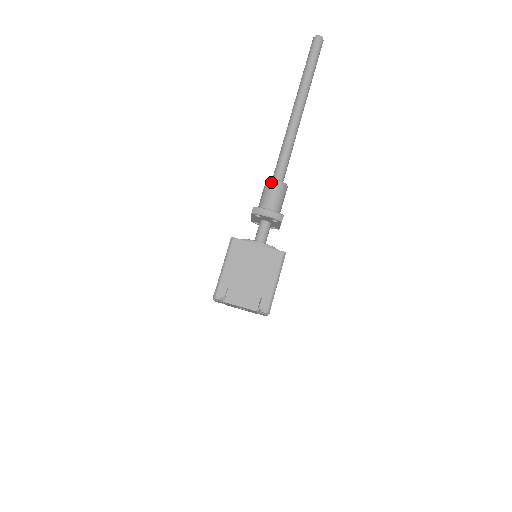
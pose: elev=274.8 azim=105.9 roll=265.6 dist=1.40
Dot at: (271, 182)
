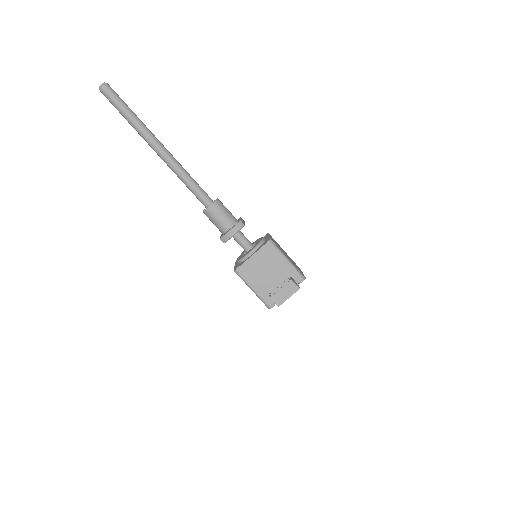
Dot at: (208, 212)
